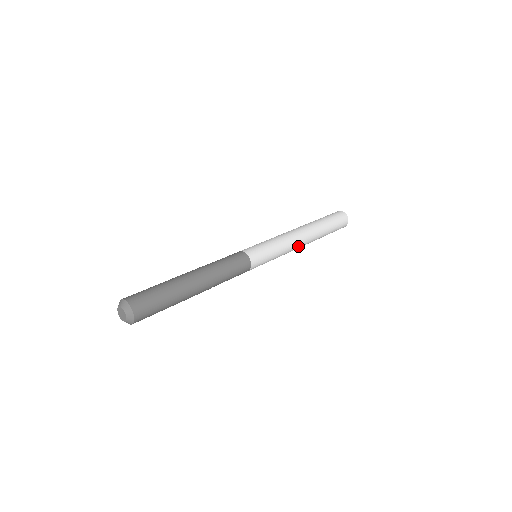
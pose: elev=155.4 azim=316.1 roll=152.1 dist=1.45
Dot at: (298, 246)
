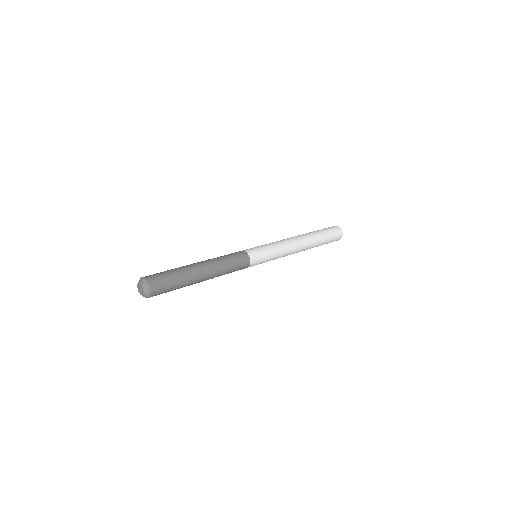
Dot at: (293, 252)
